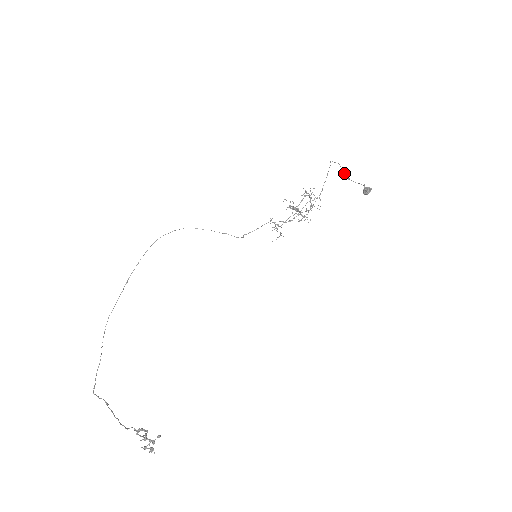
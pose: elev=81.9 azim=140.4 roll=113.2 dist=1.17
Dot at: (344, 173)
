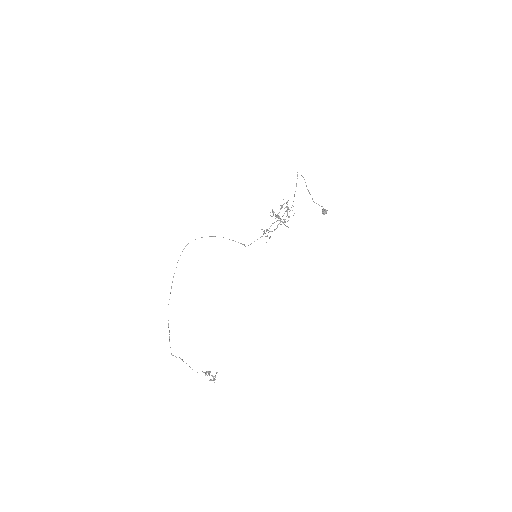
Dot at: (308, 190)
